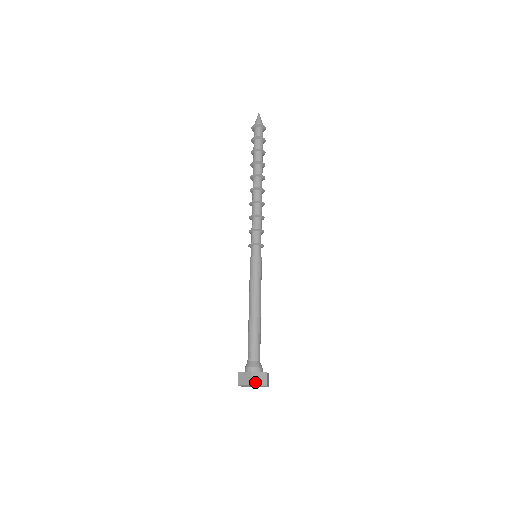
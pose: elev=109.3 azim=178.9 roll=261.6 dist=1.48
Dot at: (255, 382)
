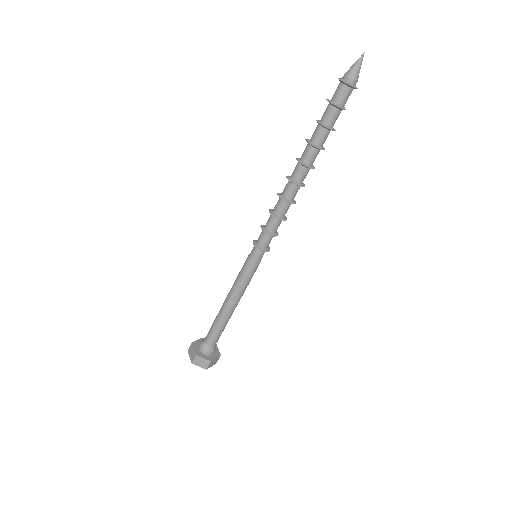
Dot at: (197, 363)
